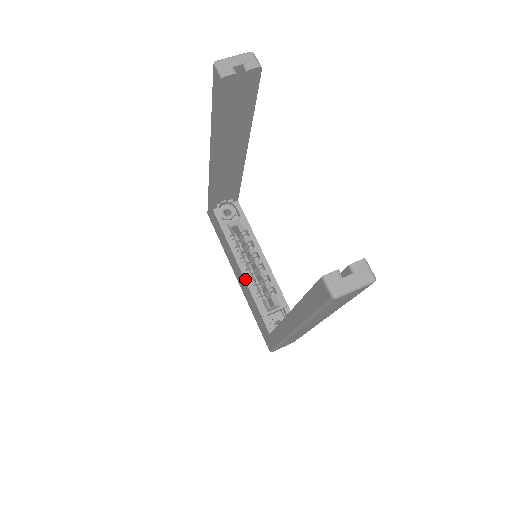
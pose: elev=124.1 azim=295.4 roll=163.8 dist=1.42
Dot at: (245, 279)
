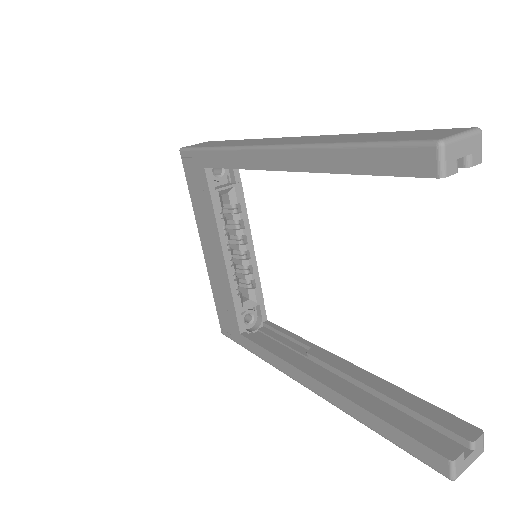
Dot at: (227, 269)
